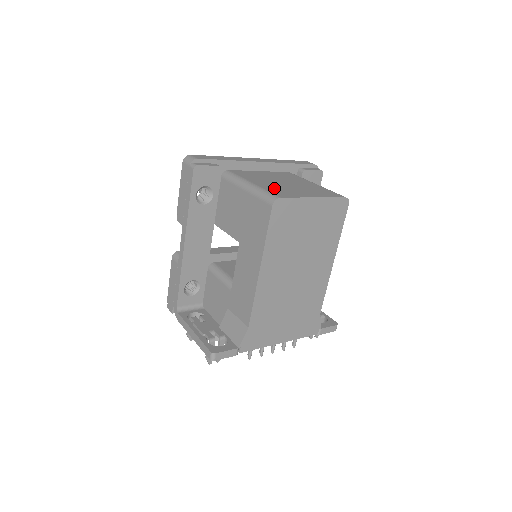
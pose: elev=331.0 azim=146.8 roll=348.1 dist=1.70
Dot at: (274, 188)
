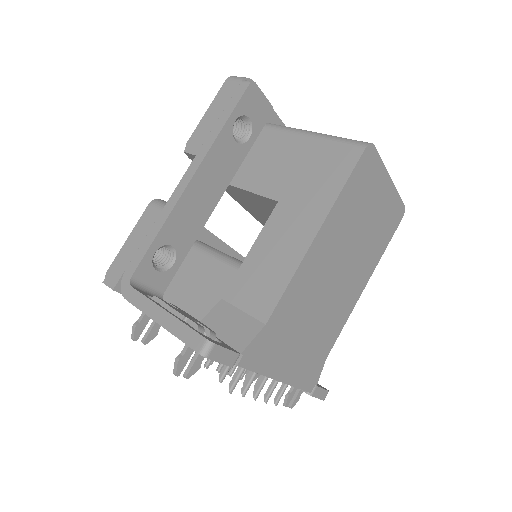
Dot at: occluded
